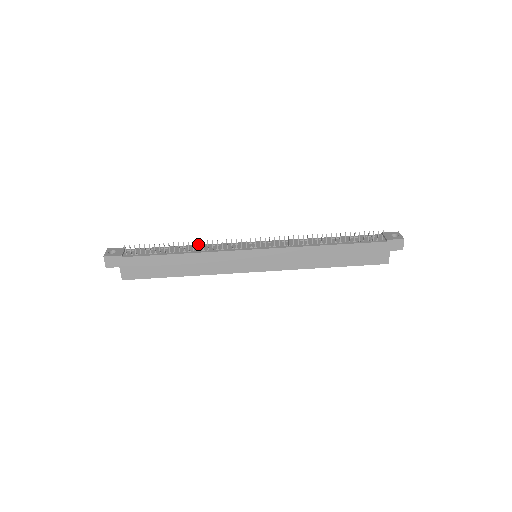
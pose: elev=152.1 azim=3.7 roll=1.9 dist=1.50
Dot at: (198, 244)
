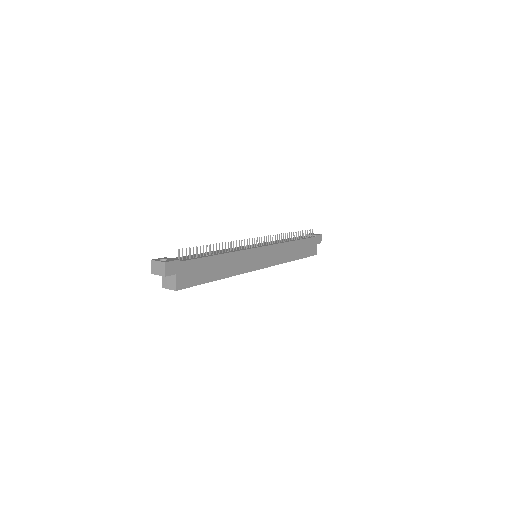
Dot at: (228, 244)
